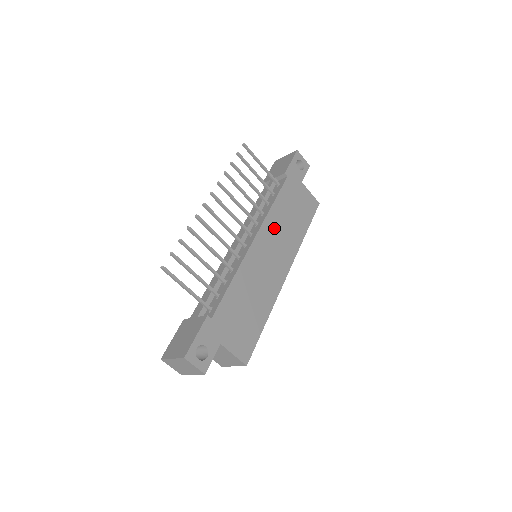
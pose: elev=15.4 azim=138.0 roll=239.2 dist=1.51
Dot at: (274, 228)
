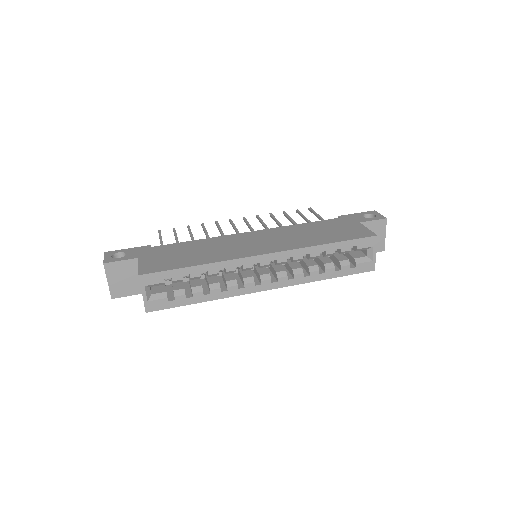
Dot at: (283, 233)
